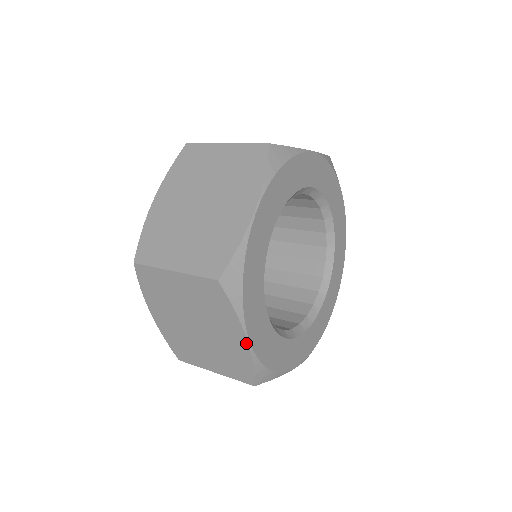
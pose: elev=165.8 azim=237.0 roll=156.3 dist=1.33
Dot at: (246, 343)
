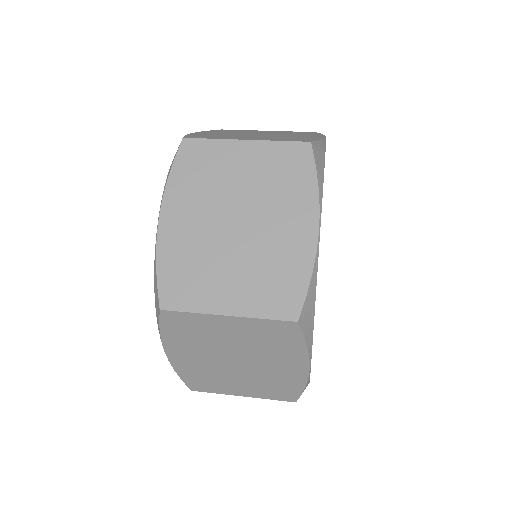
Dot at: occluded
